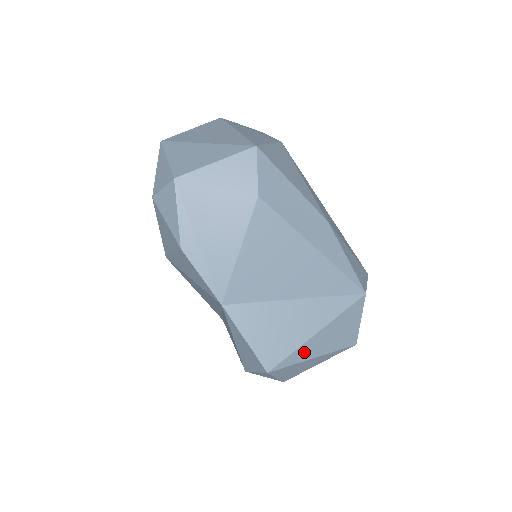
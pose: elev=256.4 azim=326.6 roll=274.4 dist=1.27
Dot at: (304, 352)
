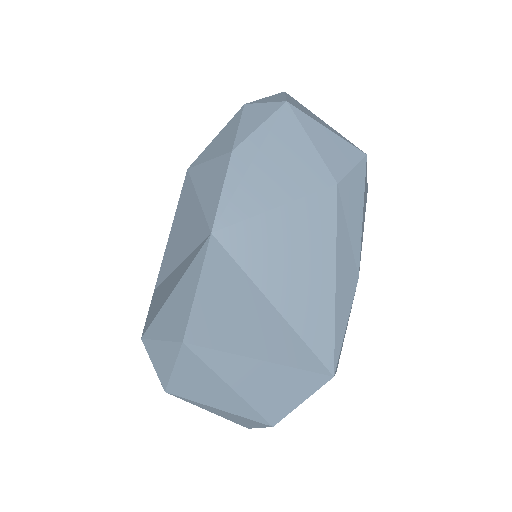
Dot at: (232, 367)
